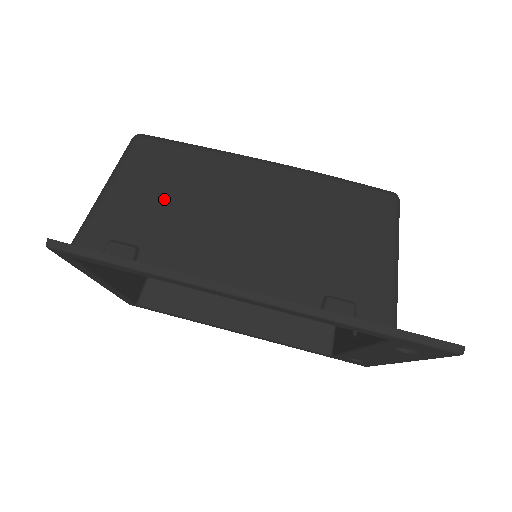
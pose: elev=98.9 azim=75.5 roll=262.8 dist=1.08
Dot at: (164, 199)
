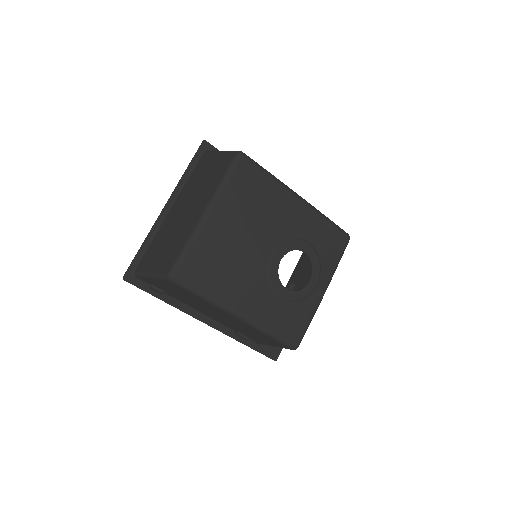
Dot at: (180, 294)
